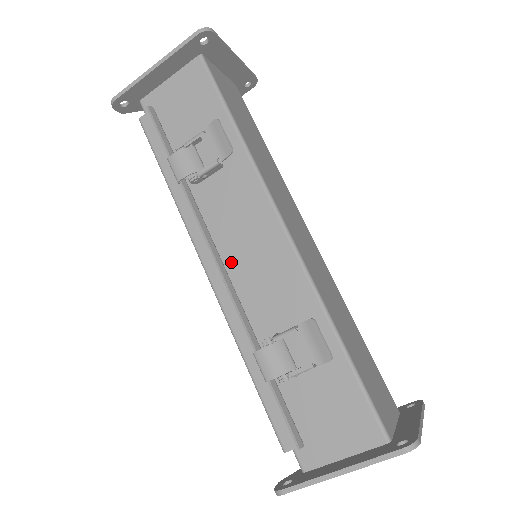
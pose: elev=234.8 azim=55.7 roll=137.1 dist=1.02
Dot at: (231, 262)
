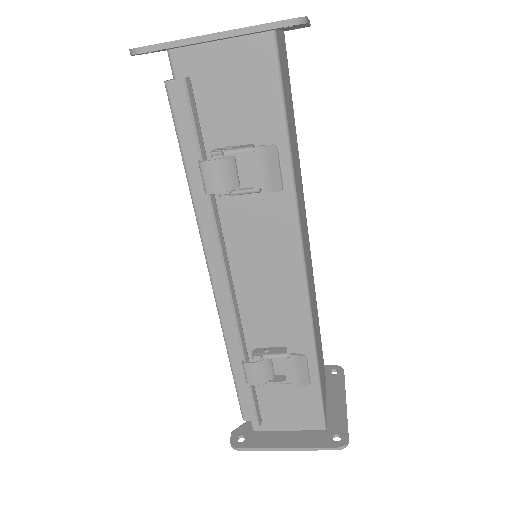
Dot at: (240, 279)
